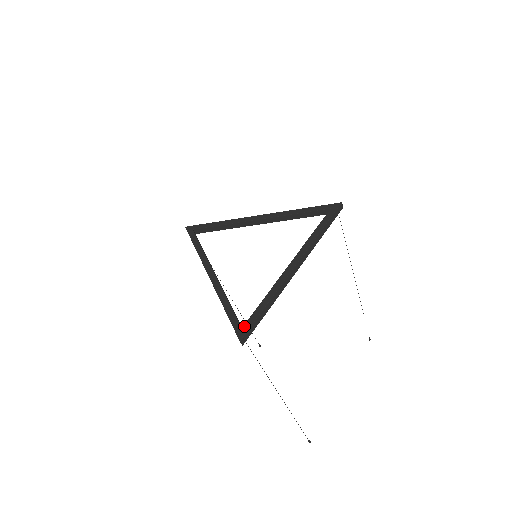
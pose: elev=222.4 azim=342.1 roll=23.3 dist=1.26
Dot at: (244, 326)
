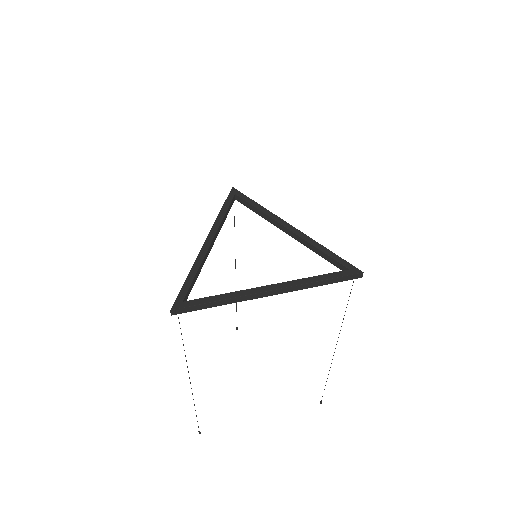
Dot at: (185, 302)
